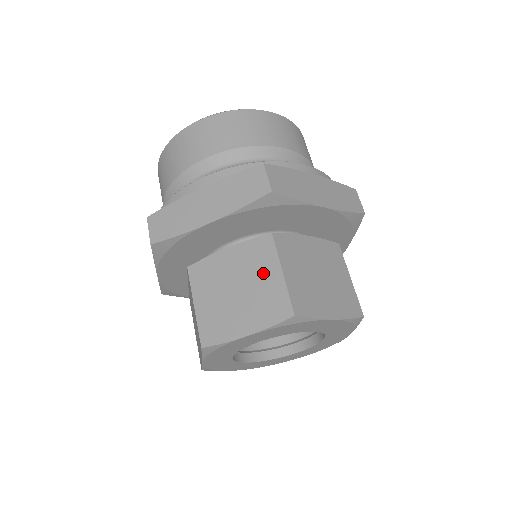
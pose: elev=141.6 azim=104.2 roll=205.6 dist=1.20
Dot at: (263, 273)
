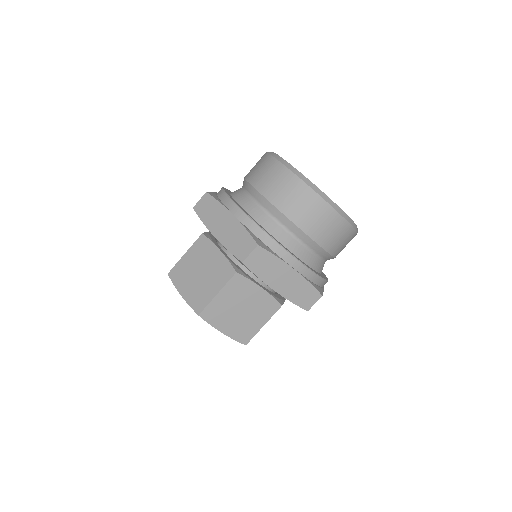
Dot at: (213, 282)
